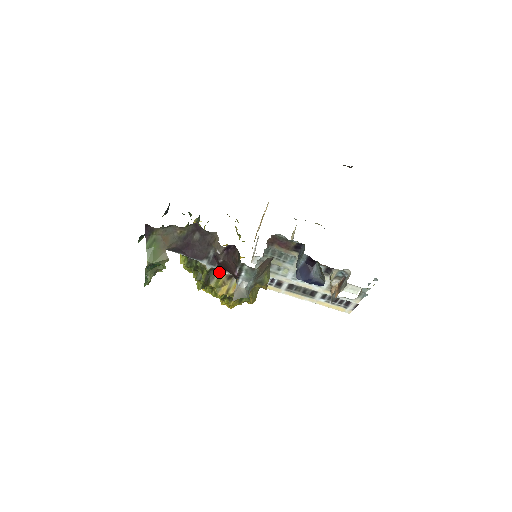
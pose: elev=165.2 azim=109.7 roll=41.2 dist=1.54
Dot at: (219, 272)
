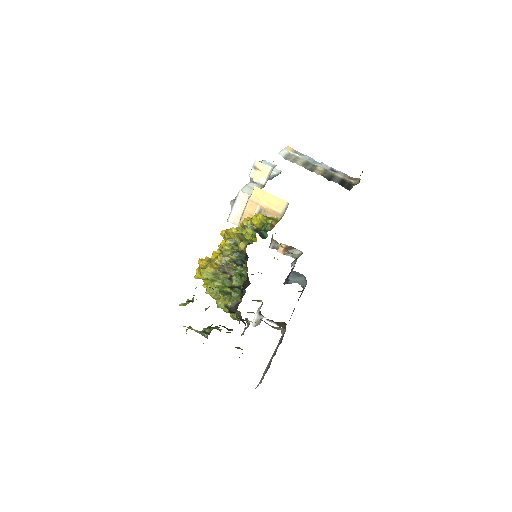
Dot at: (251, 312)
